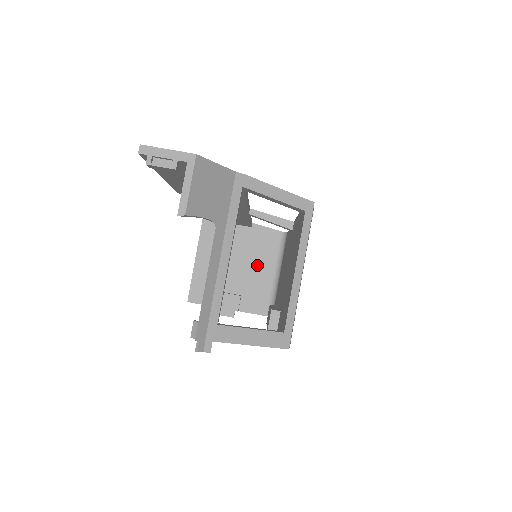
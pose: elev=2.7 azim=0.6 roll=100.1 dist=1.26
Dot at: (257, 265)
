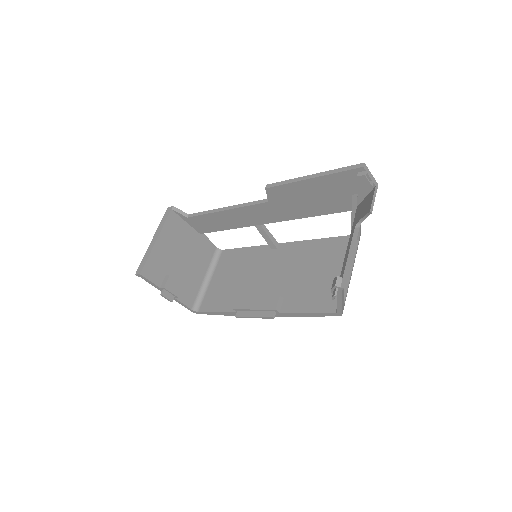
Dot at: (196, 265)
